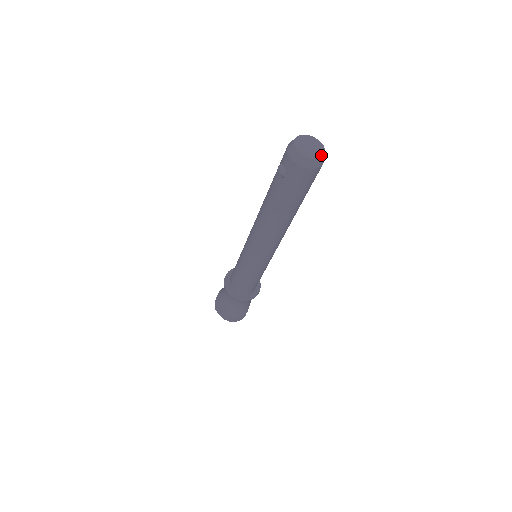
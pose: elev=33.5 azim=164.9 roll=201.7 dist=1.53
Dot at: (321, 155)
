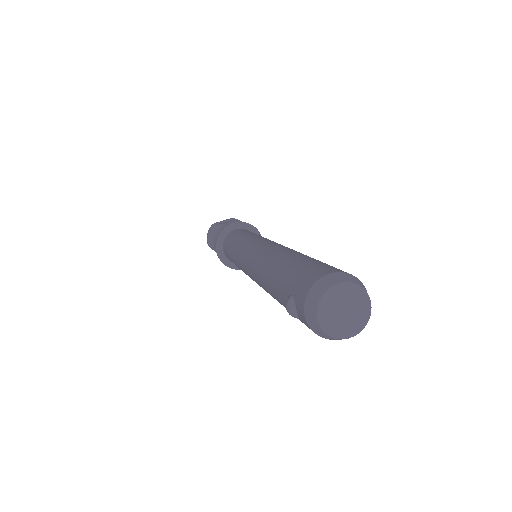
Dot at: (361, 327)
